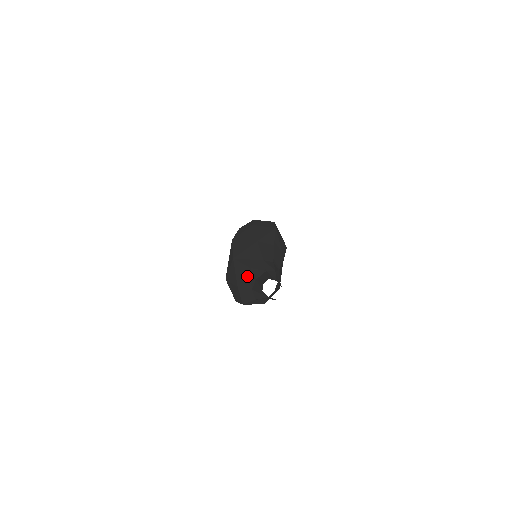
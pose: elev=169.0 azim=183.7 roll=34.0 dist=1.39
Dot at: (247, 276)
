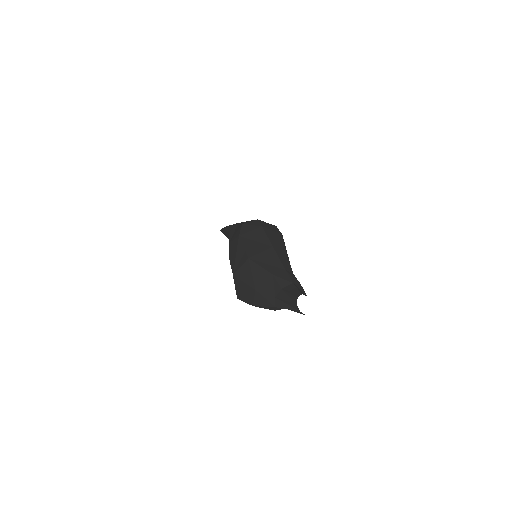
Dot at: (269, 282)
